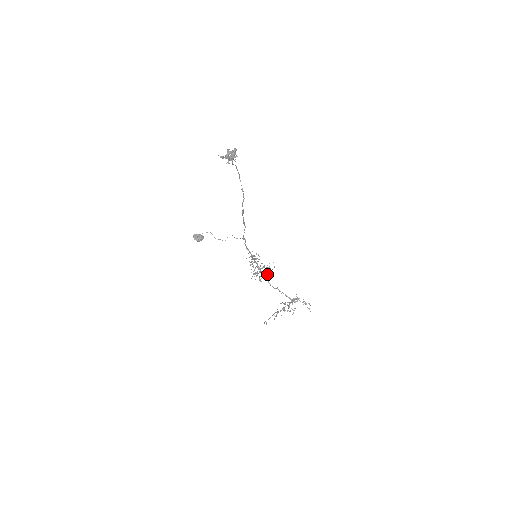
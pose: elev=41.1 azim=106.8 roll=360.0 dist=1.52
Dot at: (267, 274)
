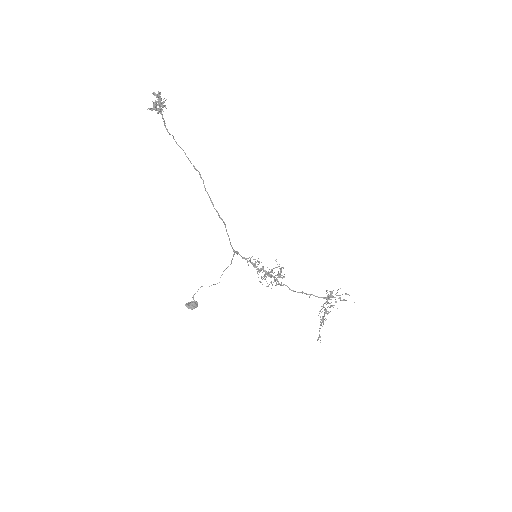
Dot at: occluded
